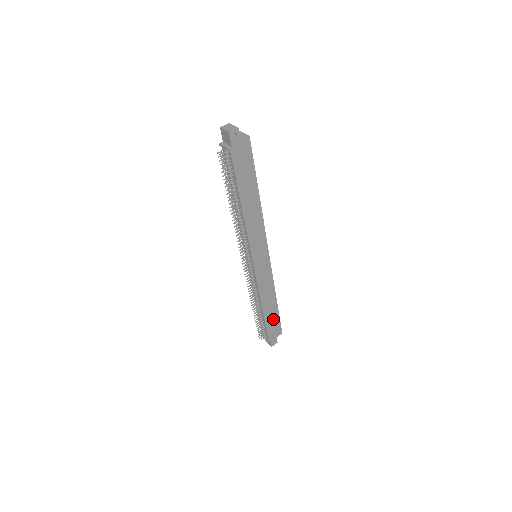
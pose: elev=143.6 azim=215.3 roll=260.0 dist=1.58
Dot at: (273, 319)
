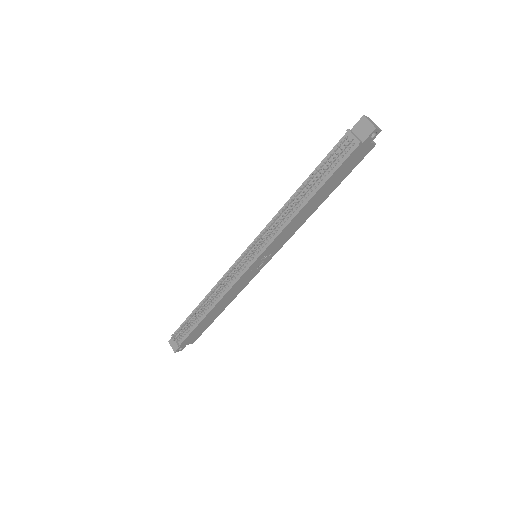
Dot at: (204, 326)
